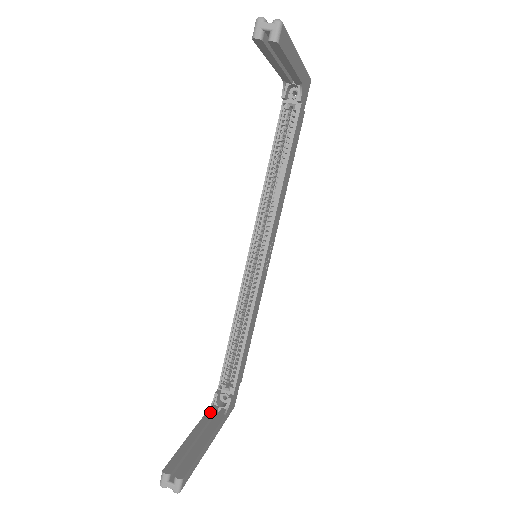
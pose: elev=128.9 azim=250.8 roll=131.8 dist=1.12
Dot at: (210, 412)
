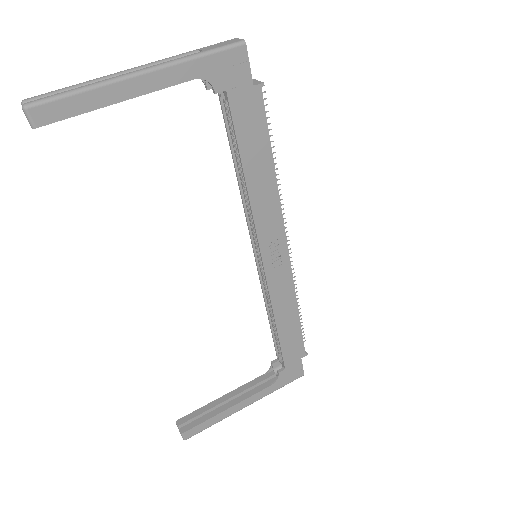
Dot at: (261, 378)
